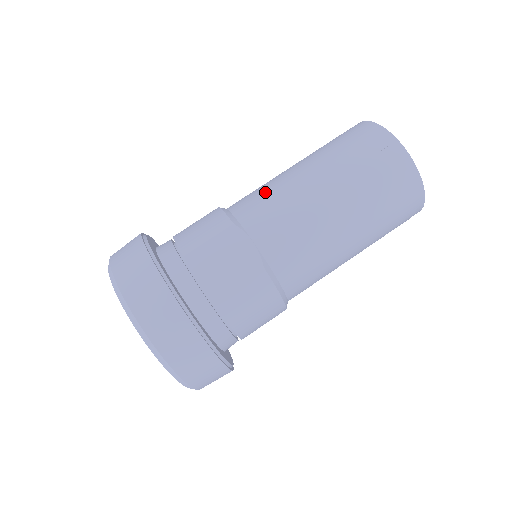
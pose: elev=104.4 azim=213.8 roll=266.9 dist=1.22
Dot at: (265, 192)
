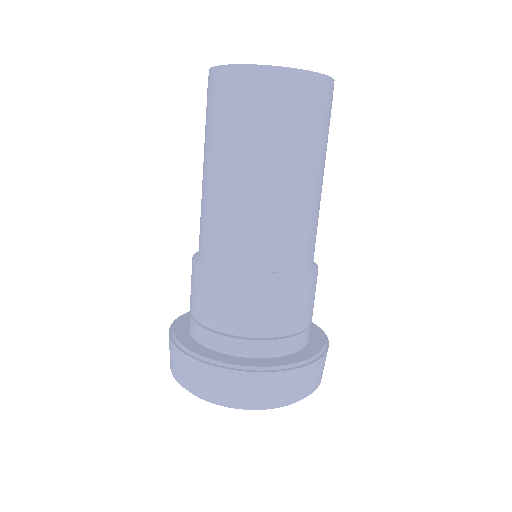
Dot at: (212, 221)
